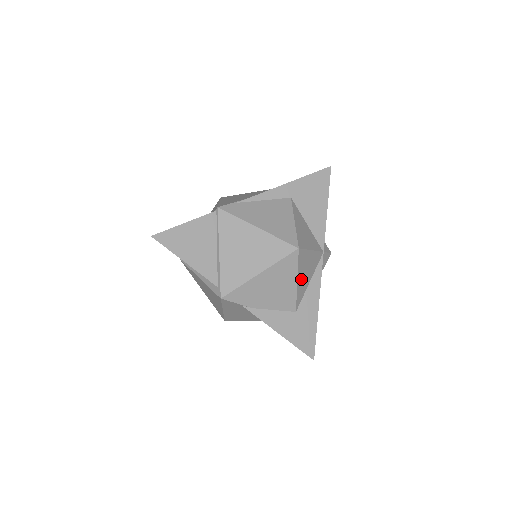
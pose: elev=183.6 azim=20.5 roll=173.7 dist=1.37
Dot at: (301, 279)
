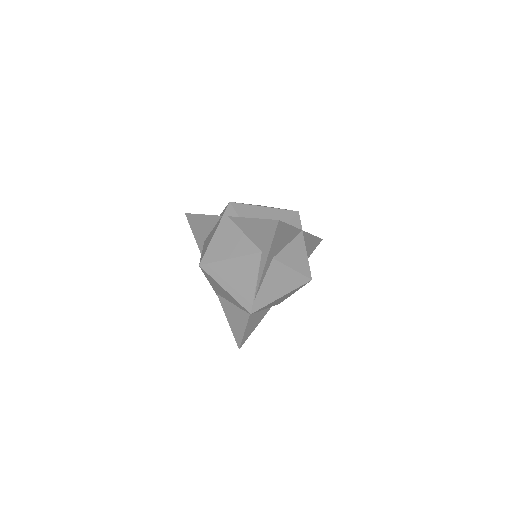
Dot at: occluded
